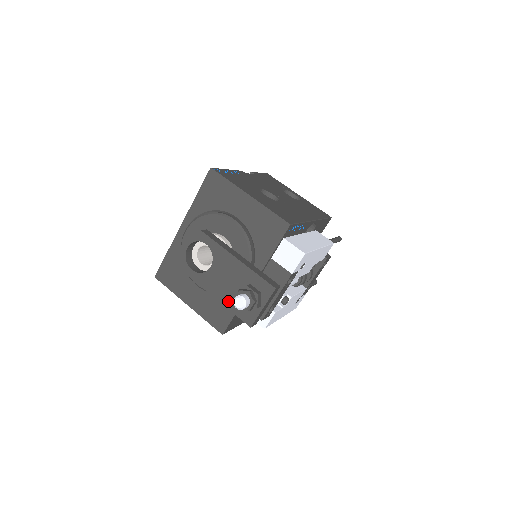
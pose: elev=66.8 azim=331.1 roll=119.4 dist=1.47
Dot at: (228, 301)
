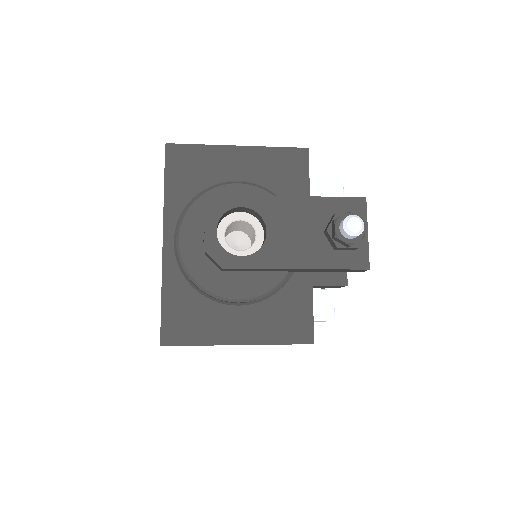
Dot at: (319, 259)
